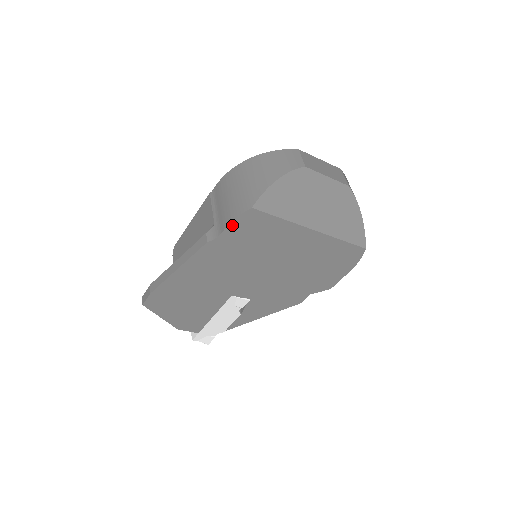
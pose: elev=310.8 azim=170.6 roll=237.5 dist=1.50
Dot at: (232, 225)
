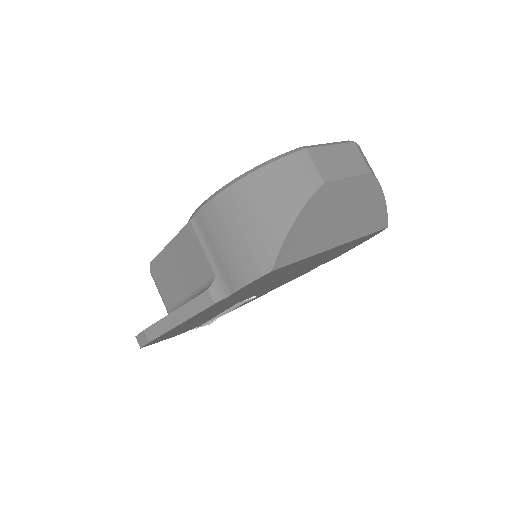
Dot at: (245, 286)
